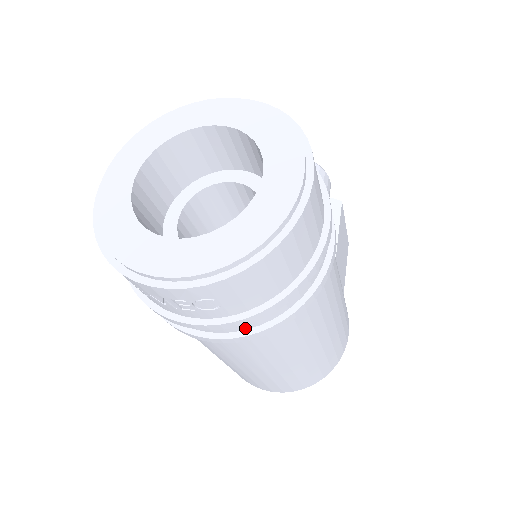
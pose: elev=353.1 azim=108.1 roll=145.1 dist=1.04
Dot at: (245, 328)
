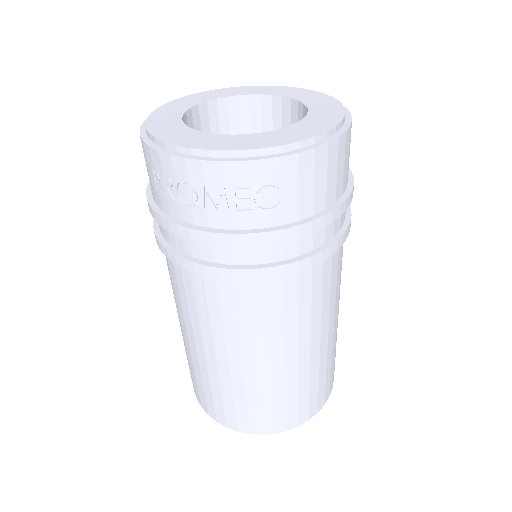
Dot at: (286, 257)
